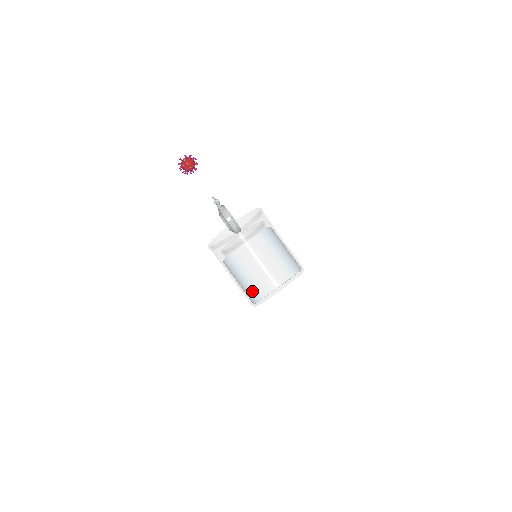
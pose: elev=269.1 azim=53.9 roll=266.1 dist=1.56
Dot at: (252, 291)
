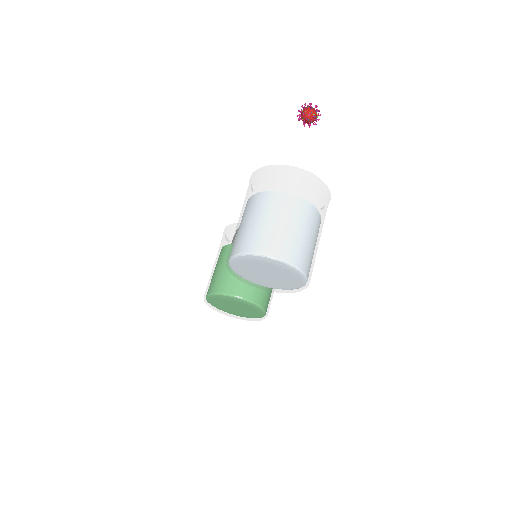
Dot at: (252, 238)
